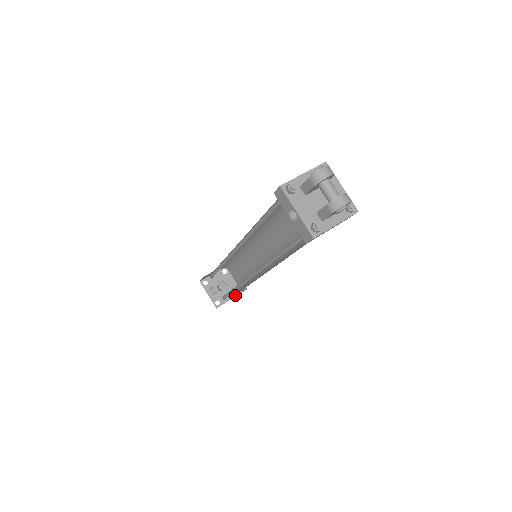
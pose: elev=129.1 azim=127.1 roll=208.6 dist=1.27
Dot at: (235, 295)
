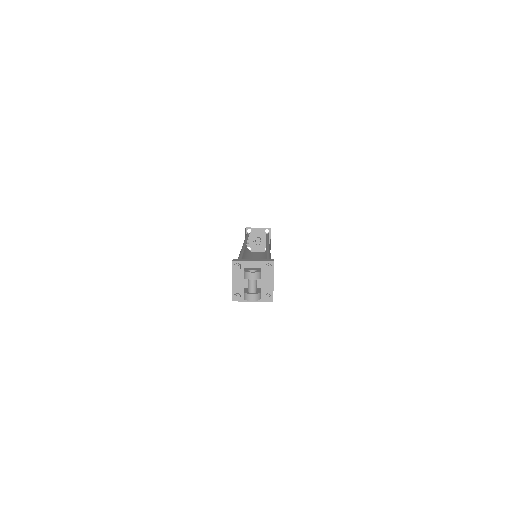
Dot at: (264, 251)
